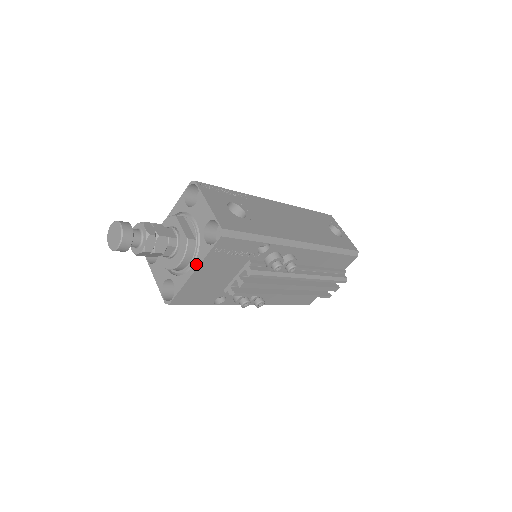
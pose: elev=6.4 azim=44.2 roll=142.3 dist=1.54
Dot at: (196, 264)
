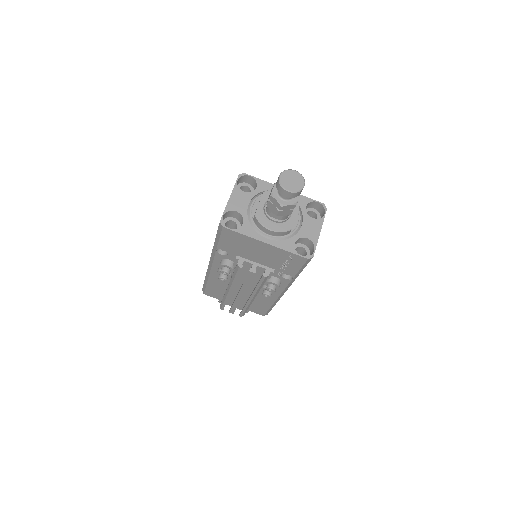
Dot at: (273, 243)
